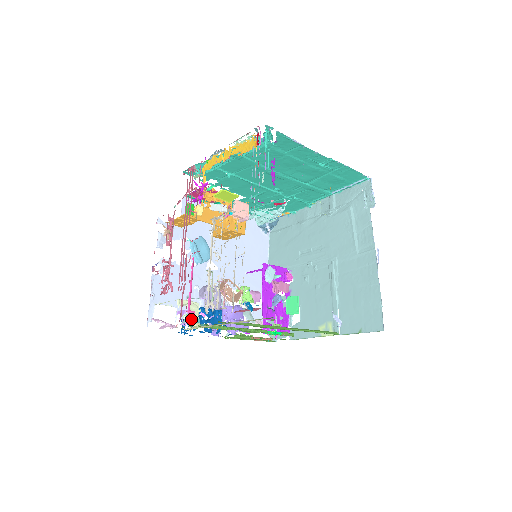
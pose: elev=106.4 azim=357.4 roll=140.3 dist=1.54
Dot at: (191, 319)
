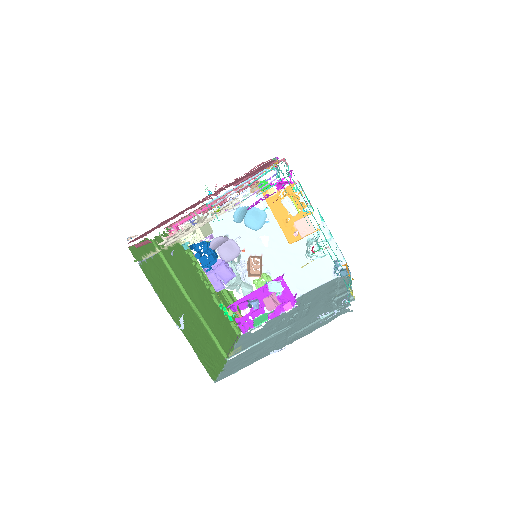
Dot at: occluded
